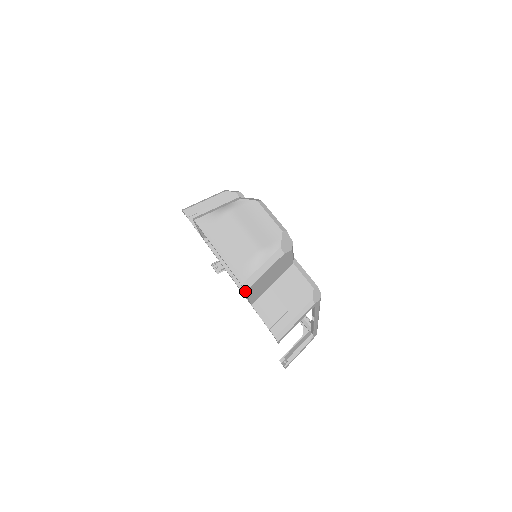
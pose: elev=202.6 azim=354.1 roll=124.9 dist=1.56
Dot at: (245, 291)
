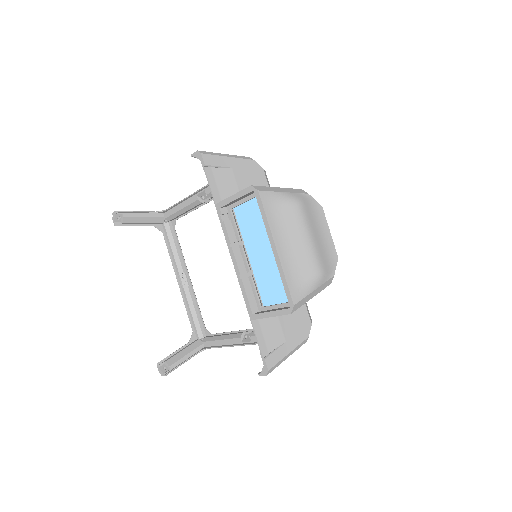
Dot at: (288, 312)
